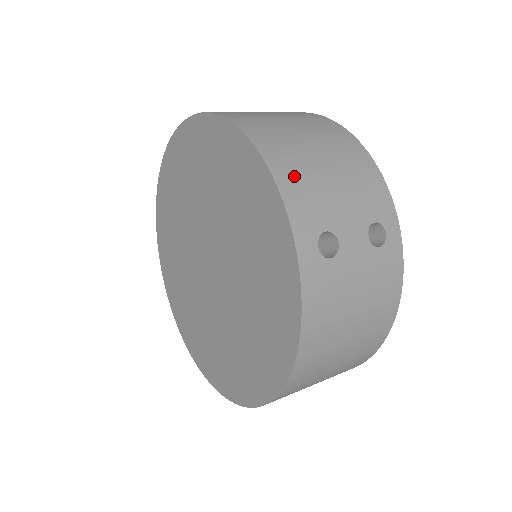
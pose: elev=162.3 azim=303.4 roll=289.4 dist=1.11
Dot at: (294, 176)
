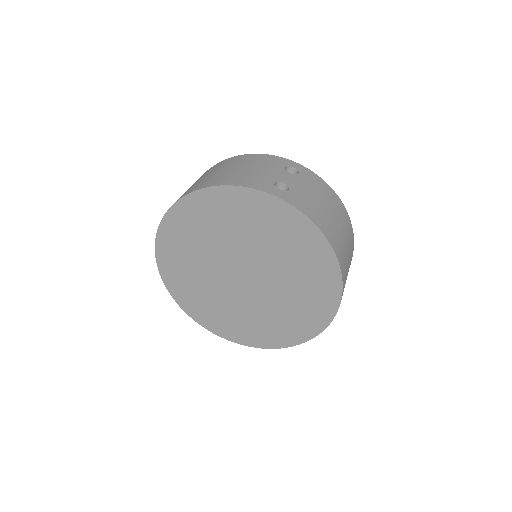
Dot at: (238, 179)
